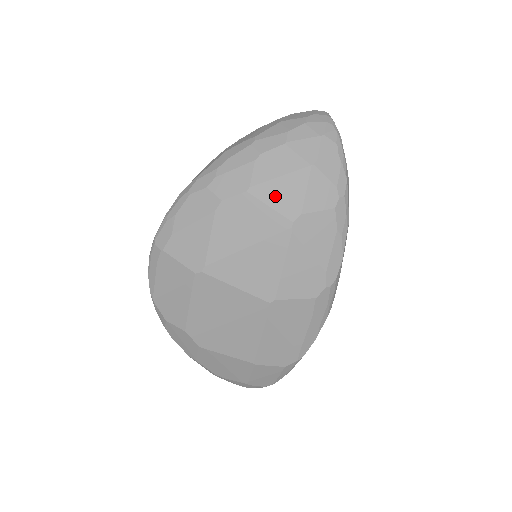
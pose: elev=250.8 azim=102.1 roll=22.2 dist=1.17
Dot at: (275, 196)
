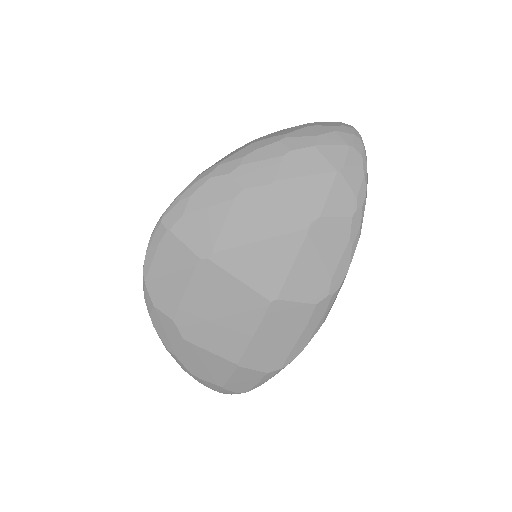
Dot at: (297, 194)
